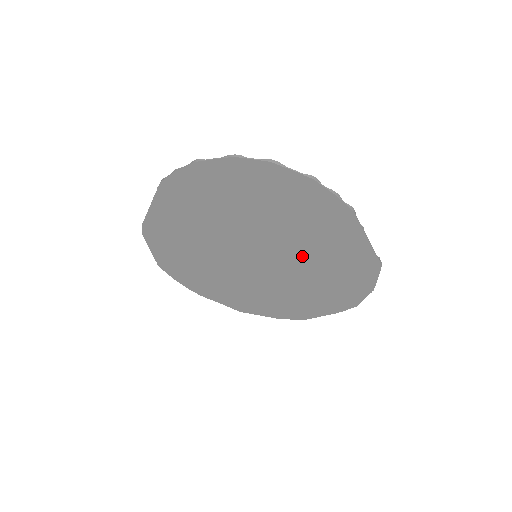
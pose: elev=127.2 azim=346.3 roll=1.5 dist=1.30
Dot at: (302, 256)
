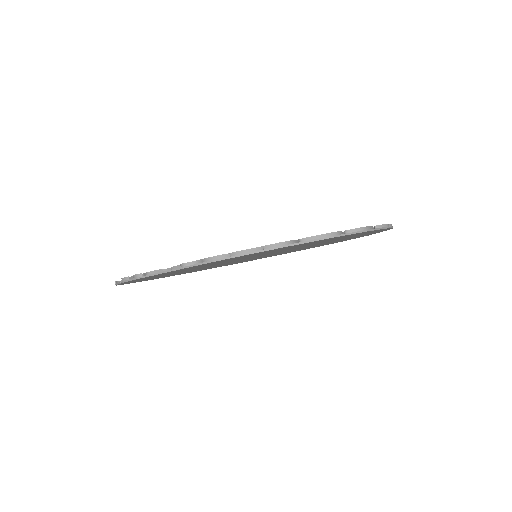
Dot at: (306, 247)
